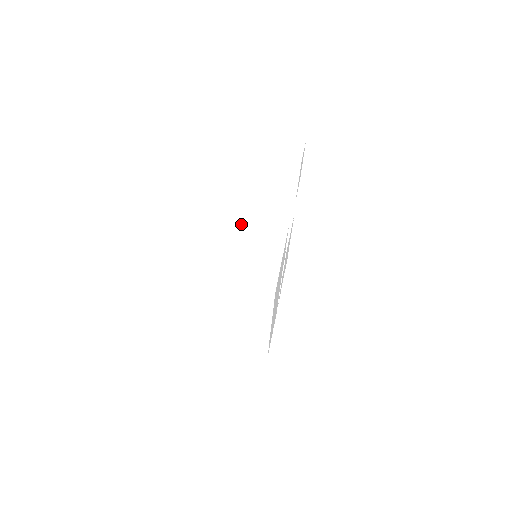
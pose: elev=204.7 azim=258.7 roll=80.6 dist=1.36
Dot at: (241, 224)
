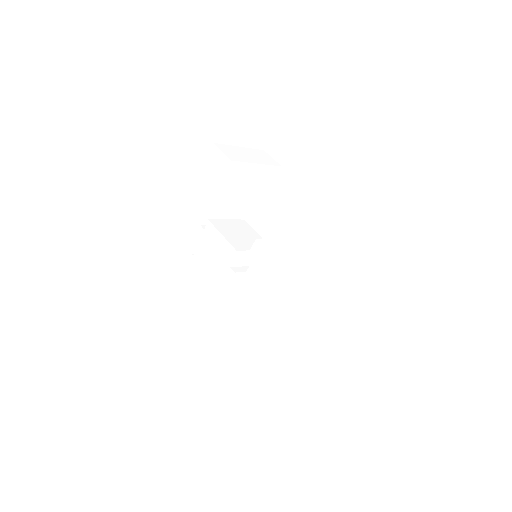
Dot at: (295, 217)
